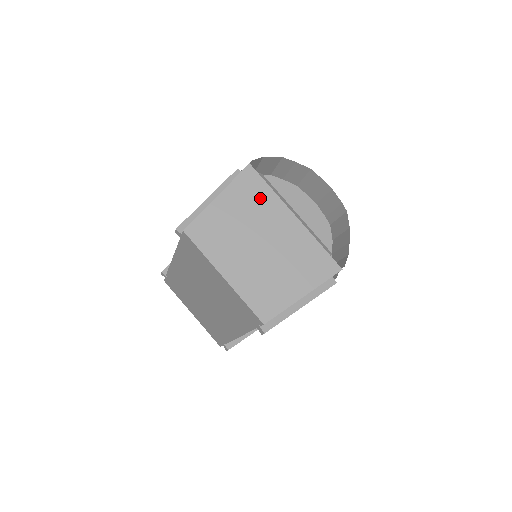
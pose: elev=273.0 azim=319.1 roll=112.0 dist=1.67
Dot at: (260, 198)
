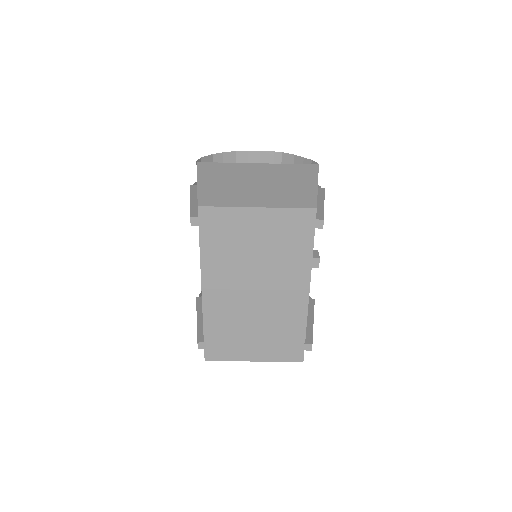
Dot at: (225, 169)
